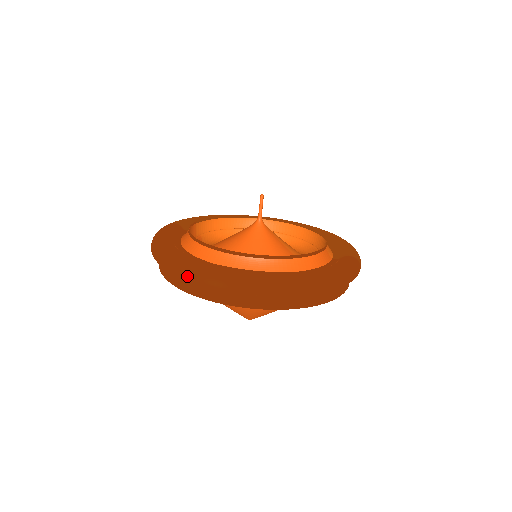
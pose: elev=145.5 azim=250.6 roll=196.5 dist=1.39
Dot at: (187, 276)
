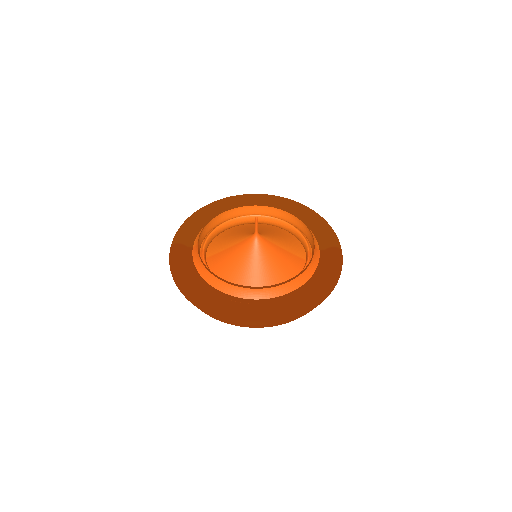
Dot at: (229, 320)
